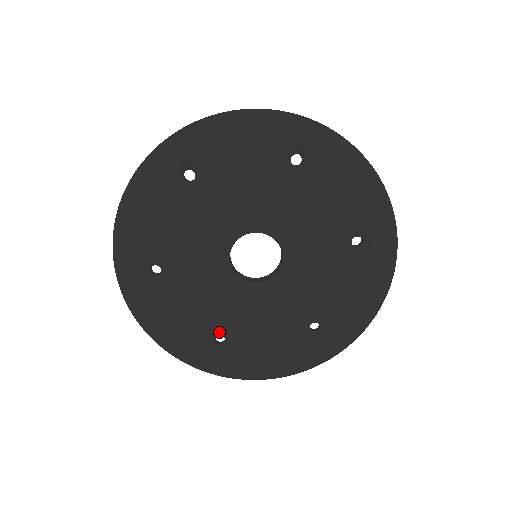
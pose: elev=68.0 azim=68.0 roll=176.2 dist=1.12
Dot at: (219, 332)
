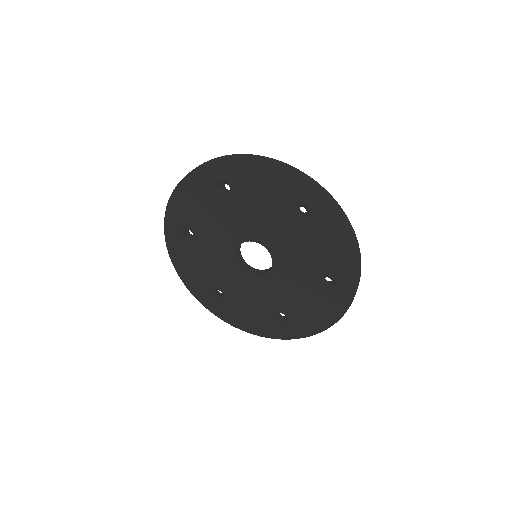
Dot at: (218, 289)
